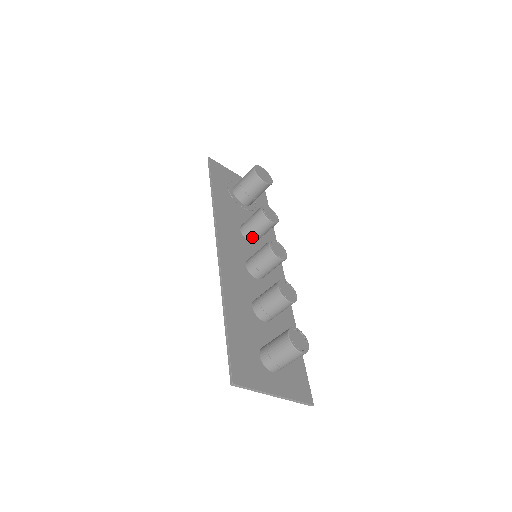
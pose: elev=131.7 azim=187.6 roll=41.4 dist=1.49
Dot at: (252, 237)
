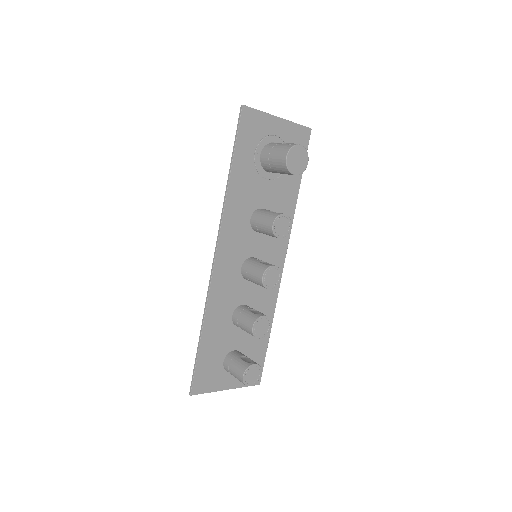
Dot at: (260, 232)
